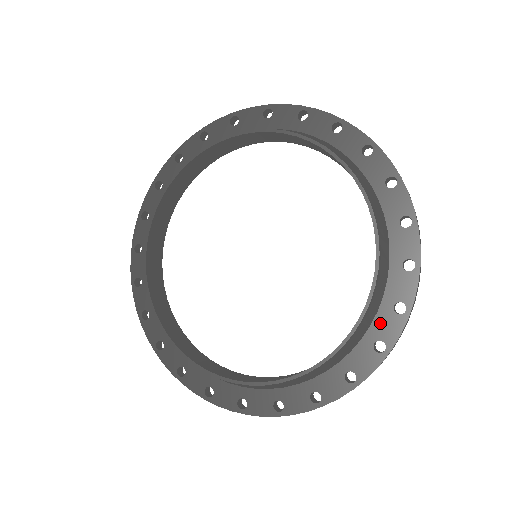
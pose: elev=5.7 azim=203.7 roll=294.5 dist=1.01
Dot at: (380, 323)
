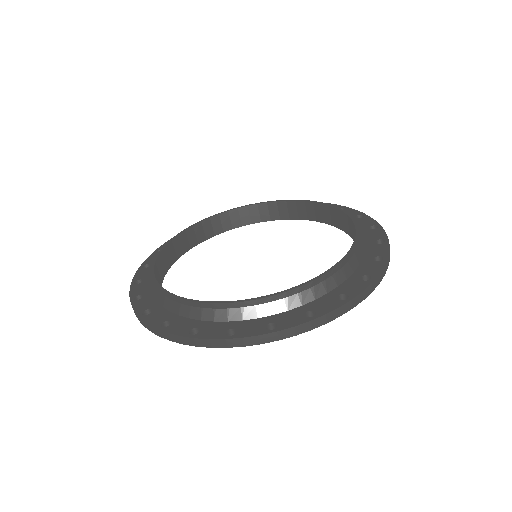
Dot at: (347, 285)
